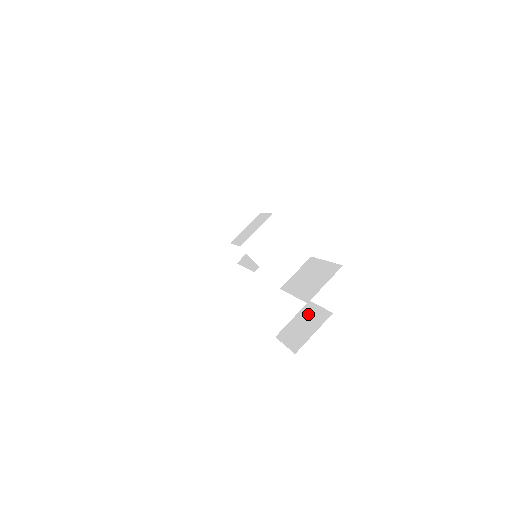
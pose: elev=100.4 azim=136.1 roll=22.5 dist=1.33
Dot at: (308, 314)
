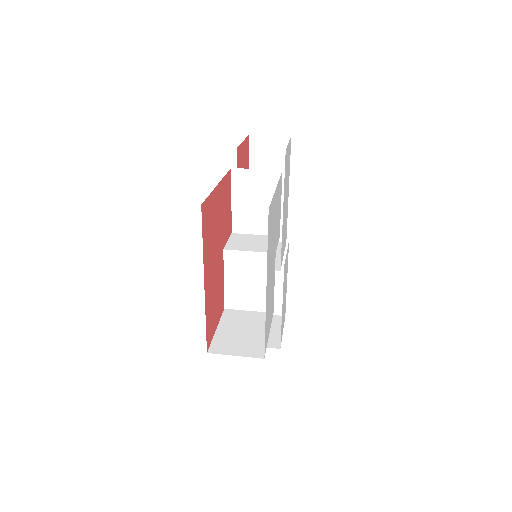
Dot at: occluded
